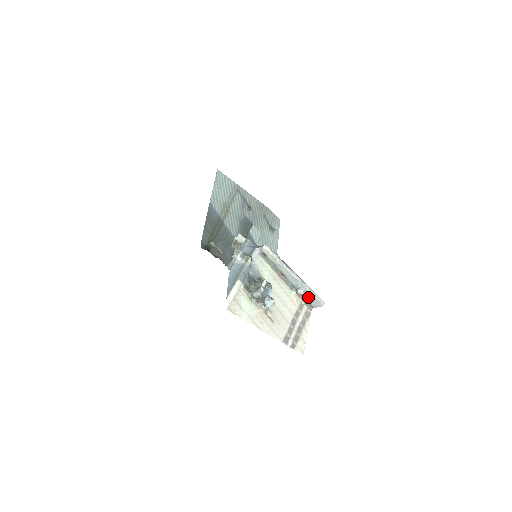
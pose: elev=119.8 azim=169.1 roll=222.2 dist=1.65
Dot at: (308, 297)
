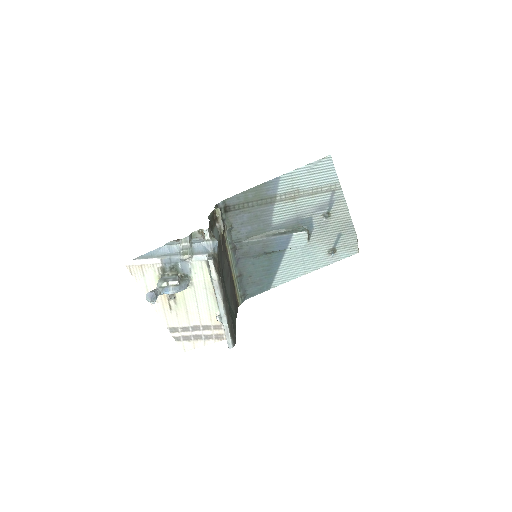
Dot at: occluded
